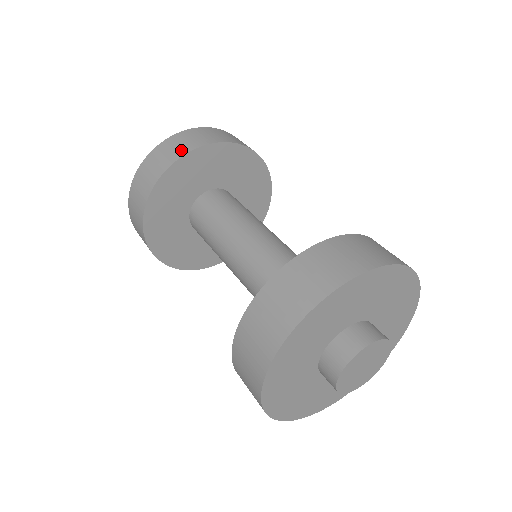
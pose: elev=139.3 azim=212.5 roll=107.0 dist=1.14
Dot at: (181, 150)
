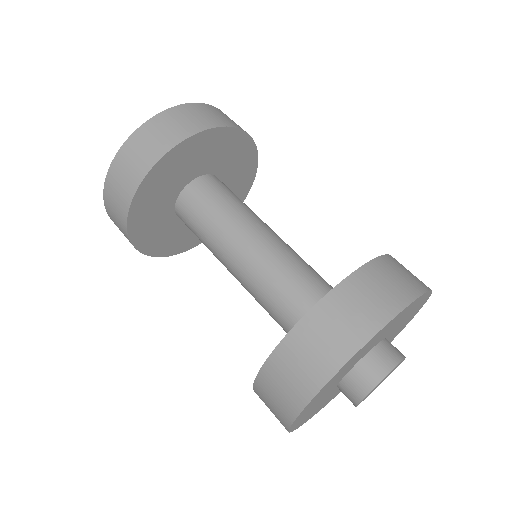
Dot at: (121, 213)
